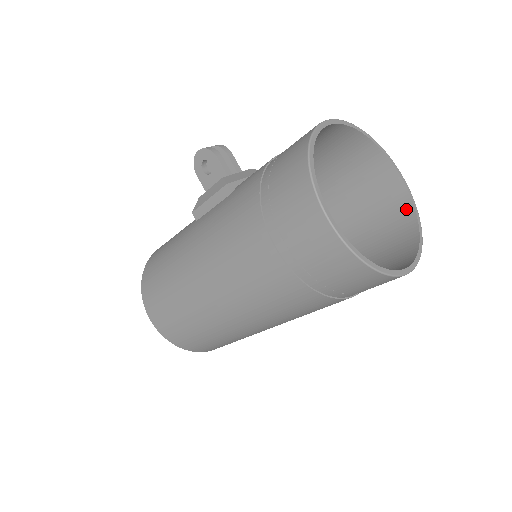
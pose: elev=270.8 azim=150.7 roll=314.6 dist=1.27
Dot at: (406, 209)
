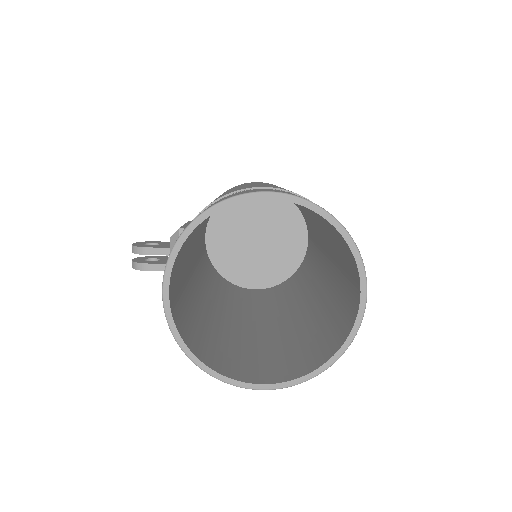
Dot at: occluded
